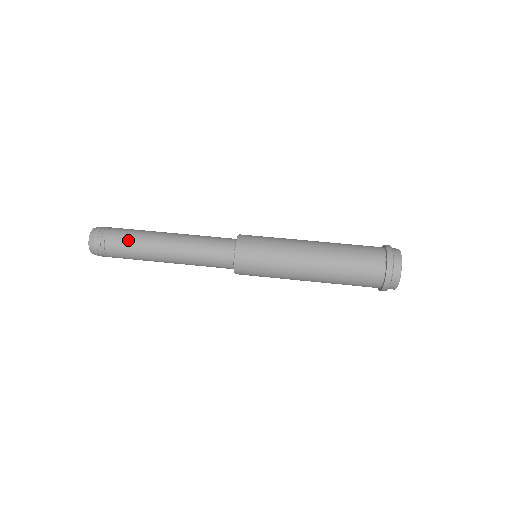
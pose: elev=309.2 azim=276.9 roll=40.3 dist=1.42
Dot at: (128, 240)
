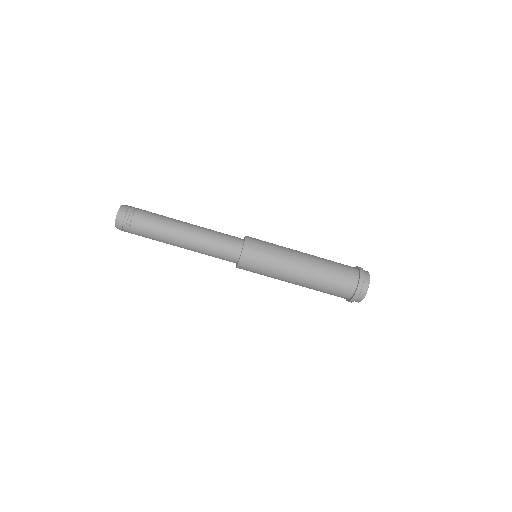
Dot at: (149, 238)
